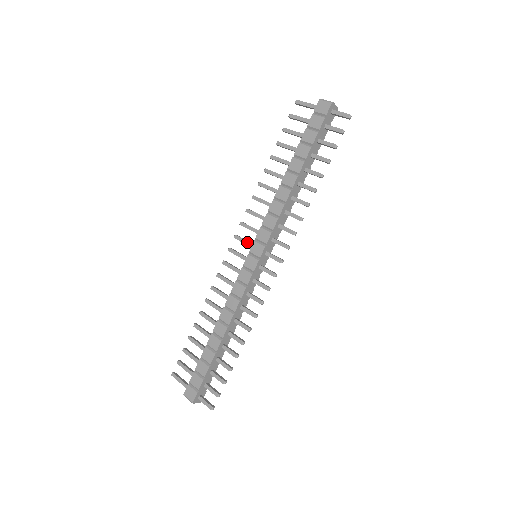
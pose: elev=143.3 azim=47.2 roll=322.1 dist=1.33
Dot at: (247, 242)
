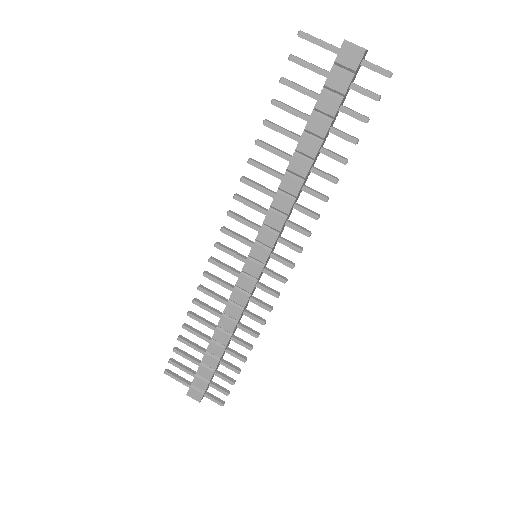
Dot at: (242, 239)
